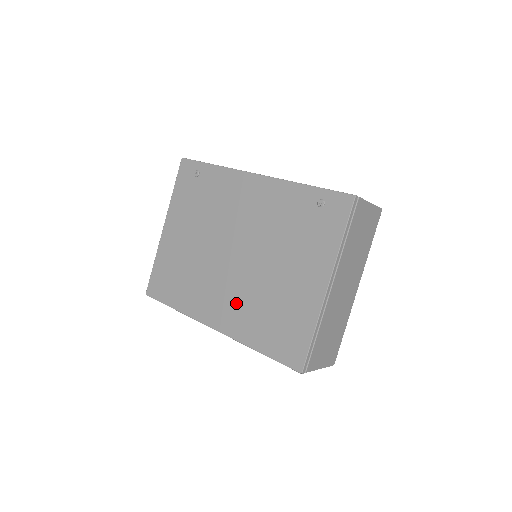
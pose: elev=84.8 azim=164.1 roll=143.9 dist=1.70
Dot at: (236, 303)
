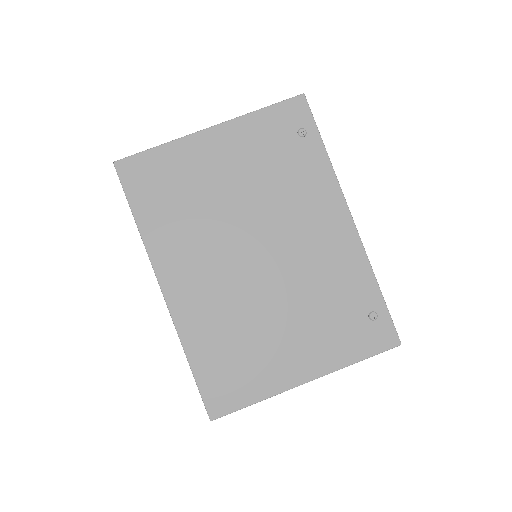
Dot at: (212, 298)
